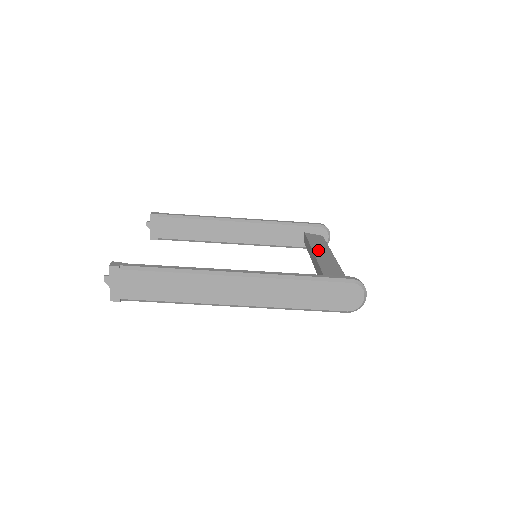
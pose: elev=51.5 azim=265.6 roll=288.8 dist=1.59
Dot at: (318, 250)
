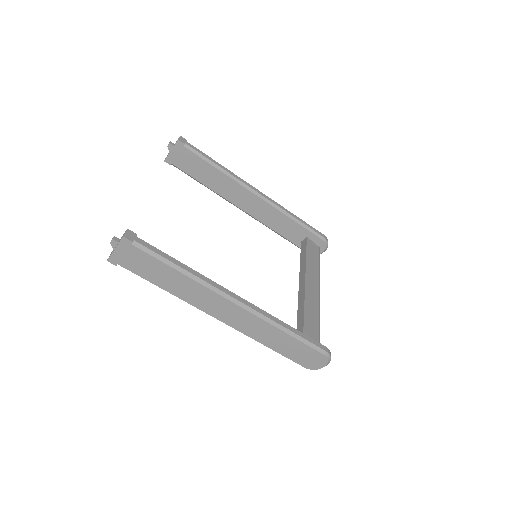
Dot at: (310, 274)
